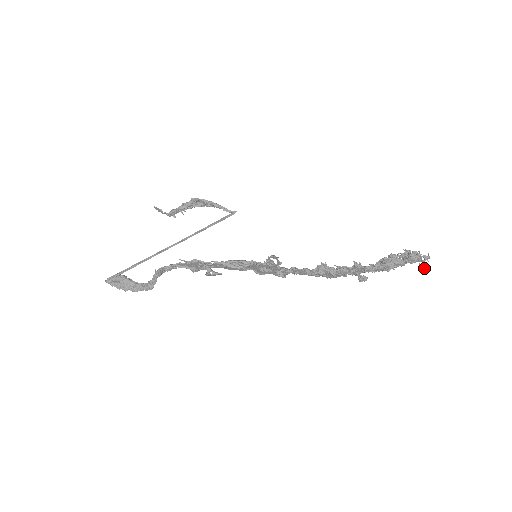
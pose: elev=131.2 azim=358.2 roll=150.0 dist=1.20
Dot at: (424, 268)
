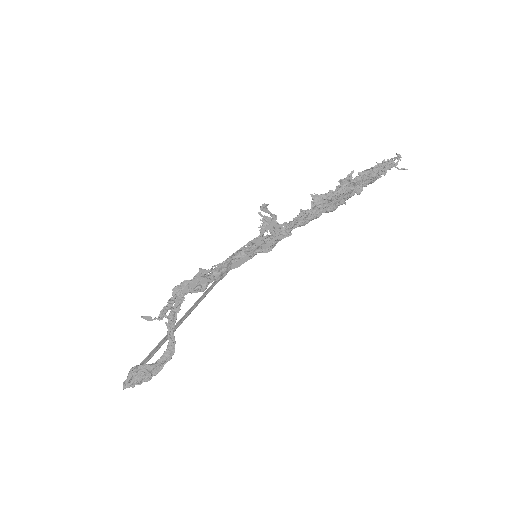
Dot at: (404, 169)
